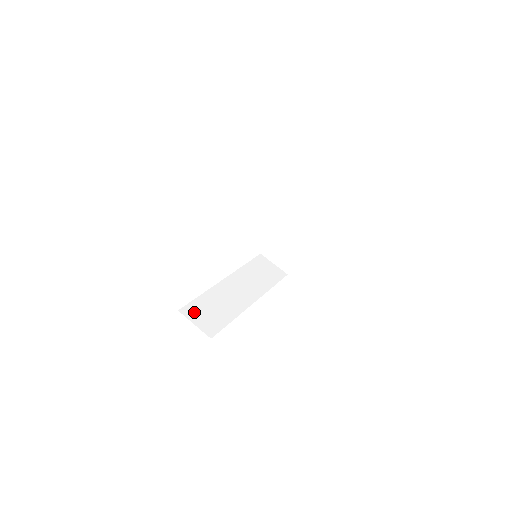
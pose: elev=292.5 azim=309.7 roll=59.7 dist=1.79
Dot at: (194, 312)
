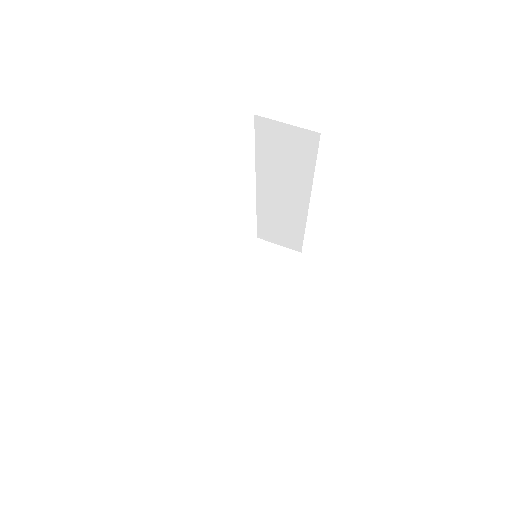
Dot at: occluded
